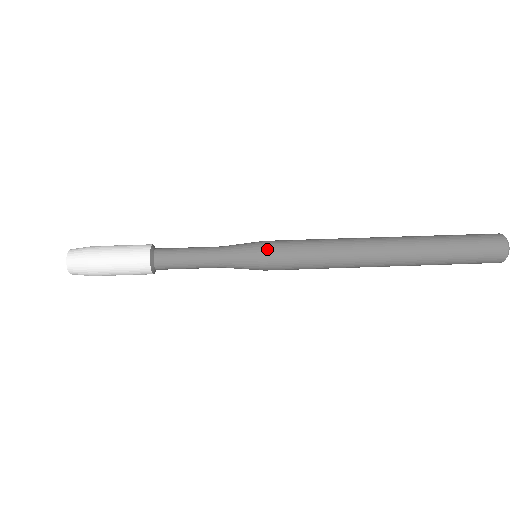
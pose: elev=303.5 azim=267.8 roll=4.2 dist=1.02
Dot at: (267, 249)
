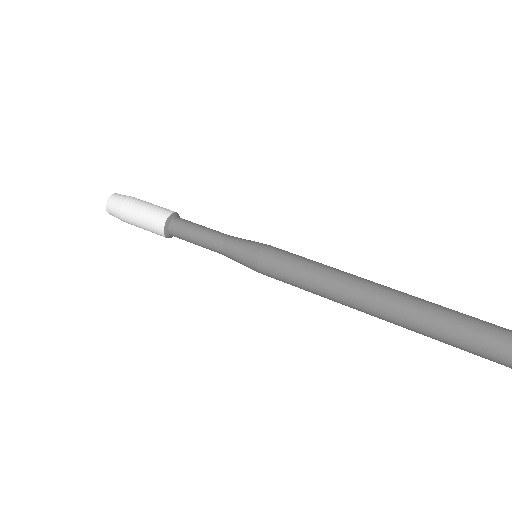
Dot at: (267, 247)
